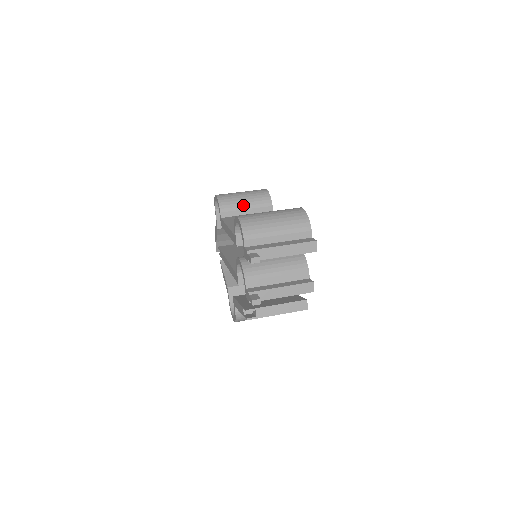
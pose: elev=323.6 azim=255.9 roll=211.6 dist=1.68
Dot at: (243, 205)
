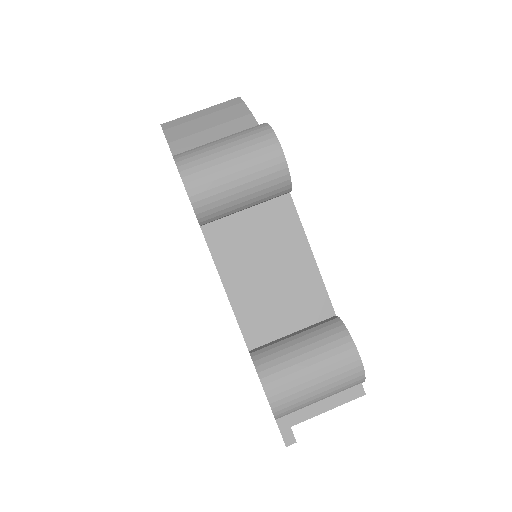
Dot at: (240, 206)
